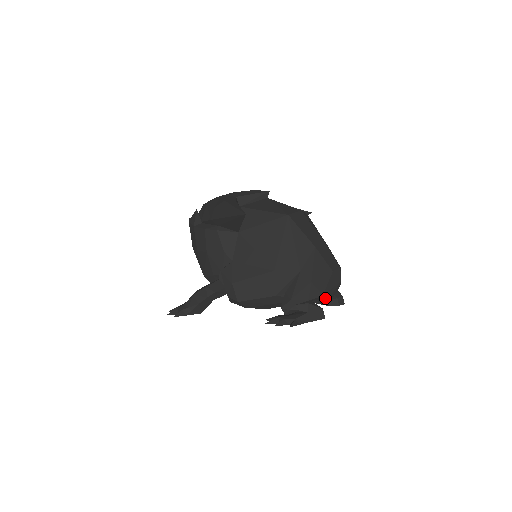
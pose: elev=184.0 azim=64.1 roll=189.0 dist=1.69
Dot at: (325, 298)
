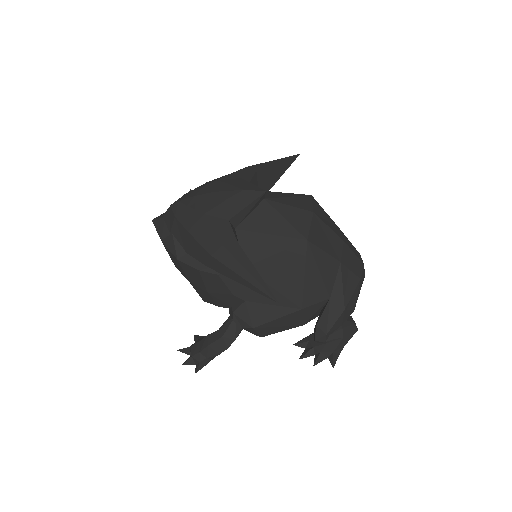
Dot at: occluded
